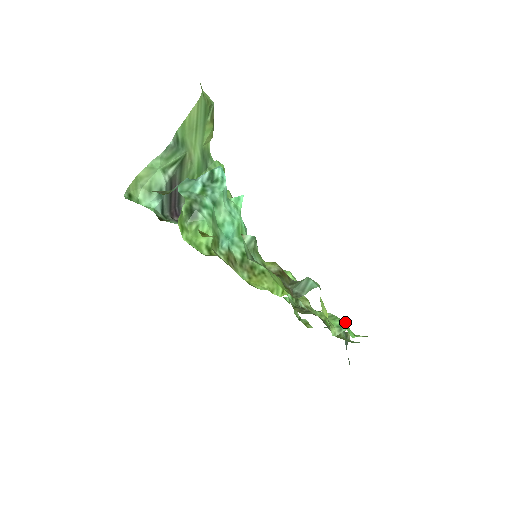
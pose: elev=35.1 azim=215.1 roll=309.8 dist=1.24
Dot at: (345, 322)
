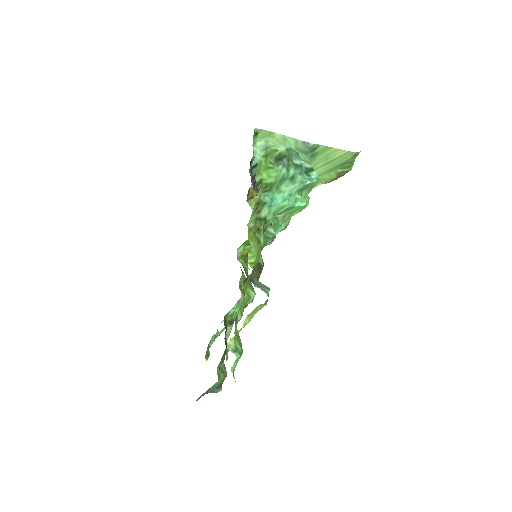
Dot at: occluded
